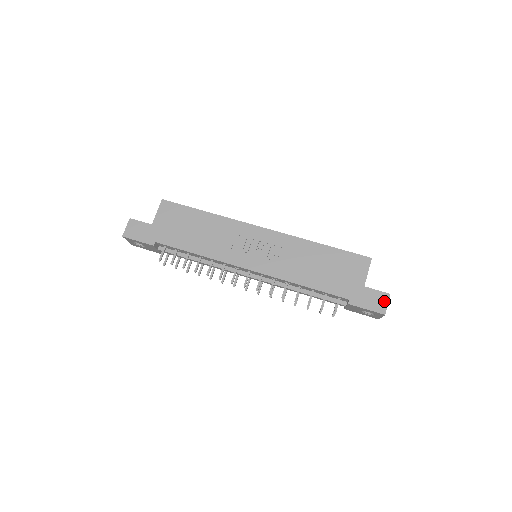
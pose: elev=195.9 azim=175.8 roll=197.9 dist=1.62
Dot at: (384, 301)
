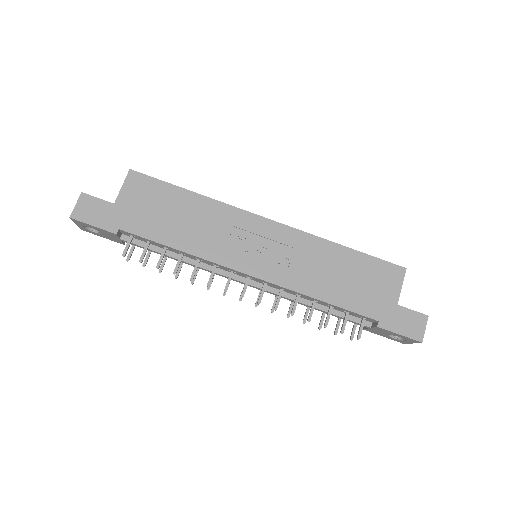
Dot at: (421, 325)
